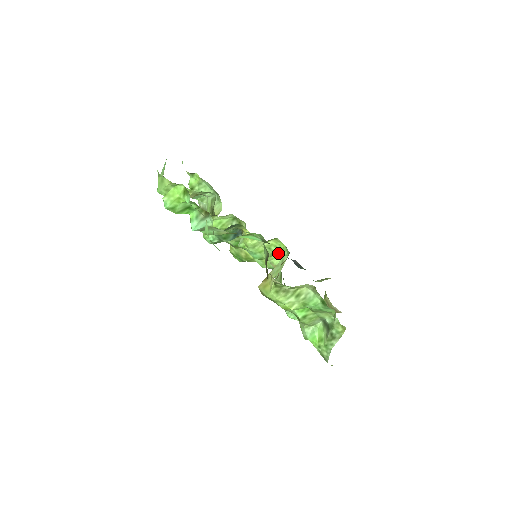
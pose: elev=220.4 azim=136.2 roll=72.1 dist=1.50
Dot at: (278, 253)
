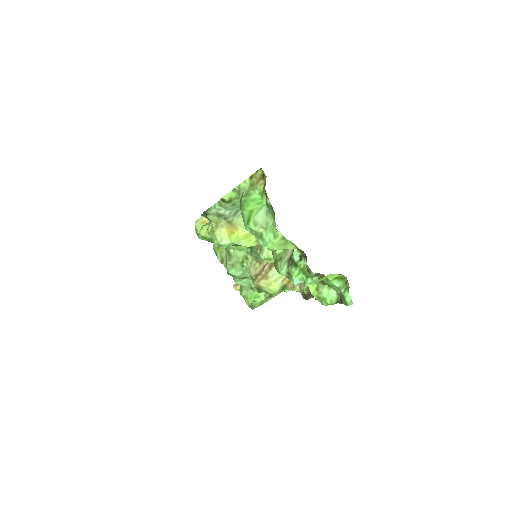
Dot at: occluded
